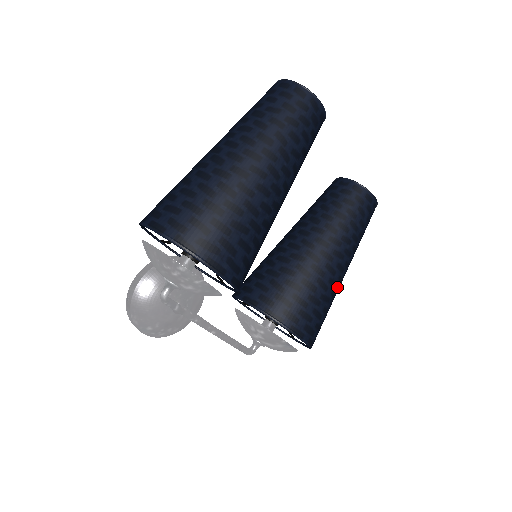
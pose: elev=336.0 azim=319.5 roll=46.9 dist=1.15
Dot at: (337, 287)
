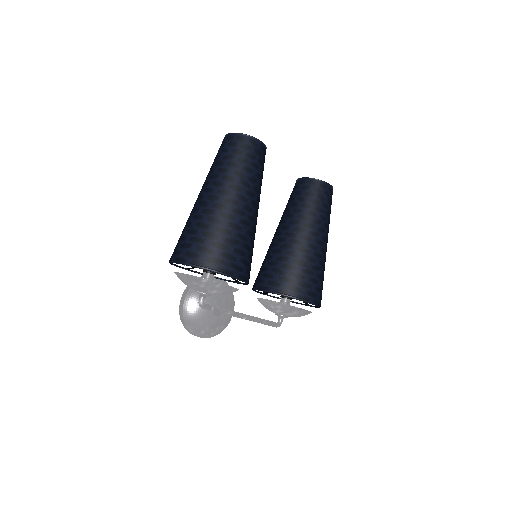
Dot at: (323, 257)
